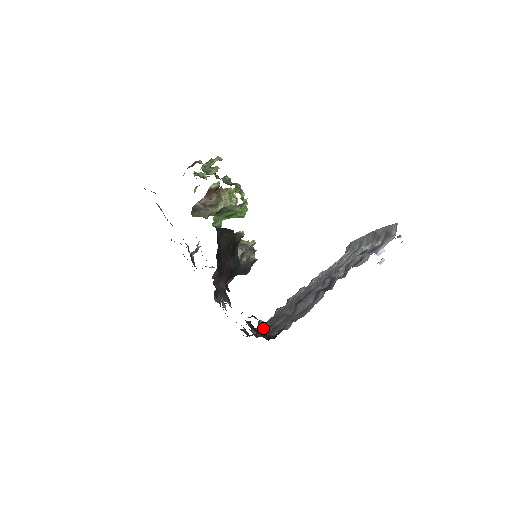
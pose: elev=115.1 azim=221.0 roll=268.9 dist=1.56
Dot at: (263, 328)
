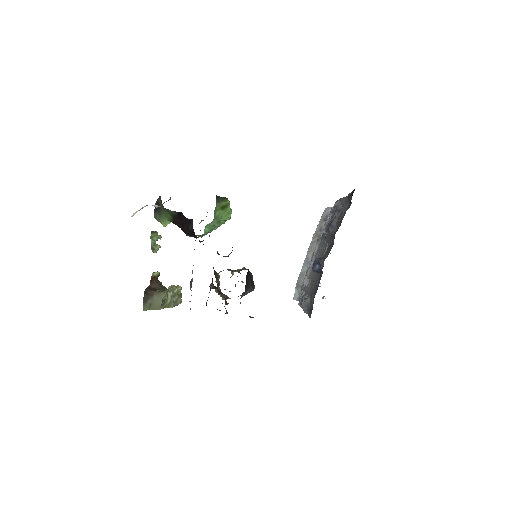
Dot at: (325, 256)
